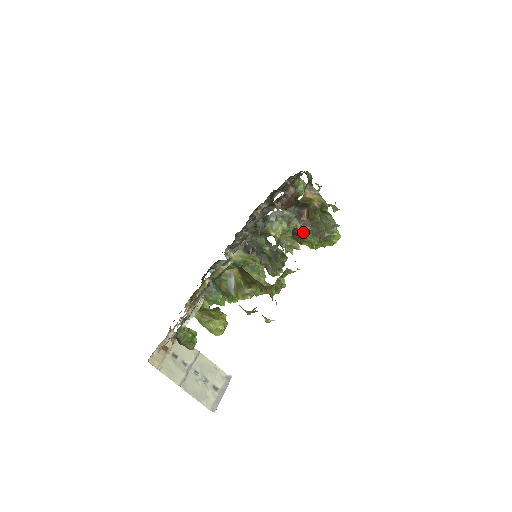
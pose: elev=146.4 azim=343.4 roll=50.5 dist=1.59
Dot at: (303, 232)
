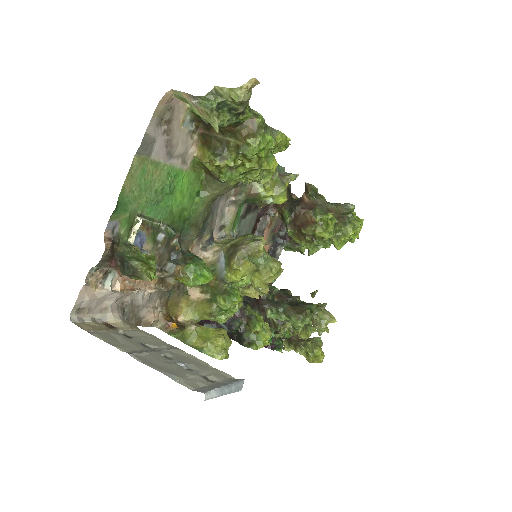
Dot at: (309, 214)
